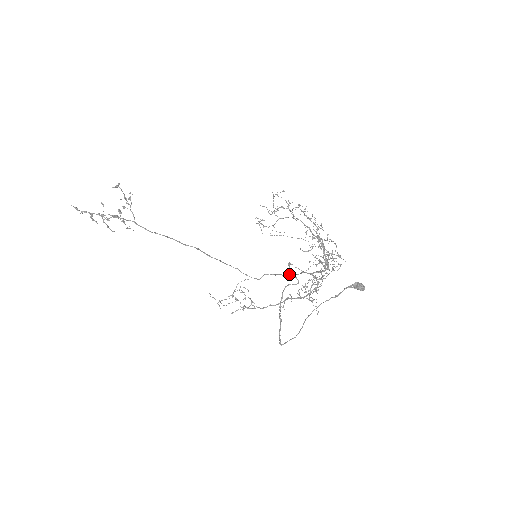
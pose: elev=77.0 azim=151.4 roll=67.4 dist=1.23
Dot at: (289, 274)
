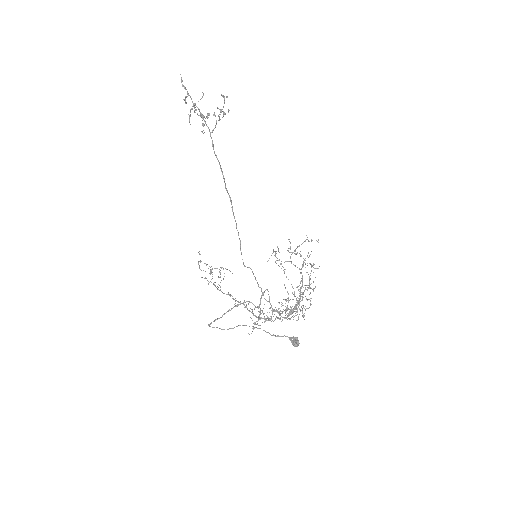
Dot at: occluded
